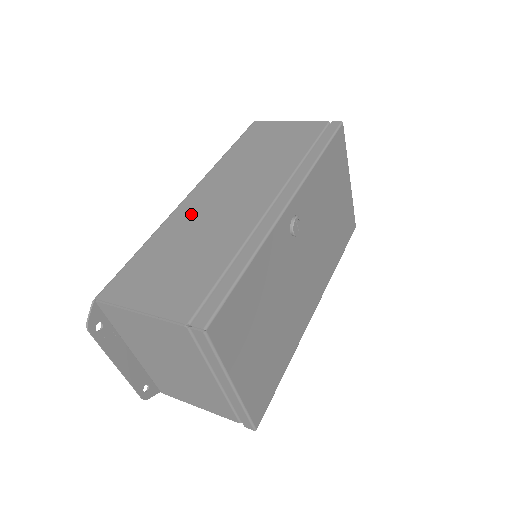
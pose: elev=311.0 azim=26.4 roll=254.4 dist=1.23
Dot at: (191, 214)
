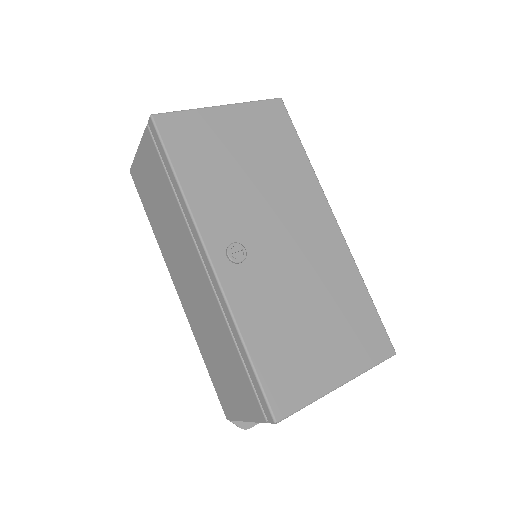
Dot at: (192, 314)
